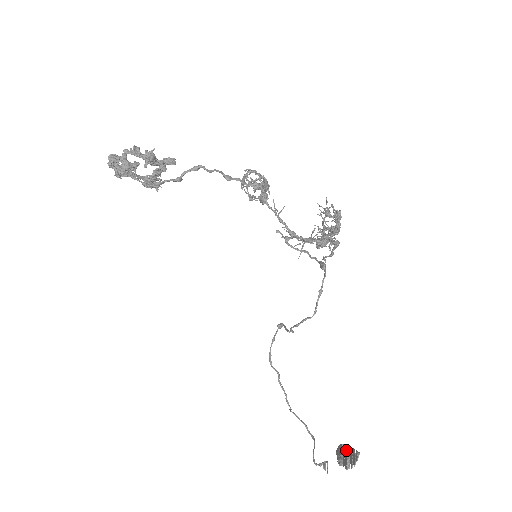
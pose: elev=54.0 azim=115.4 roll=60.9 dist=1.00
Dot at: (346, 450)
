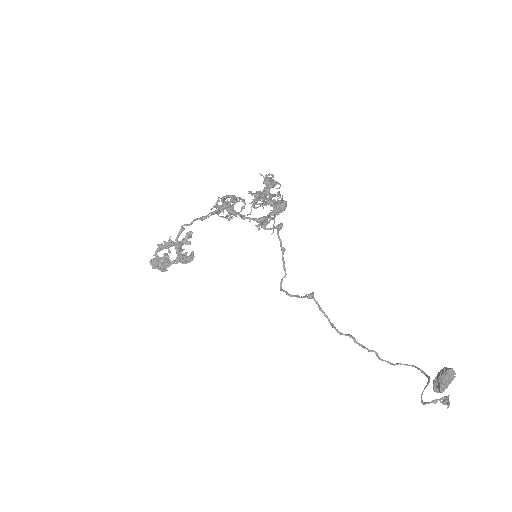
Dot at: occluded
